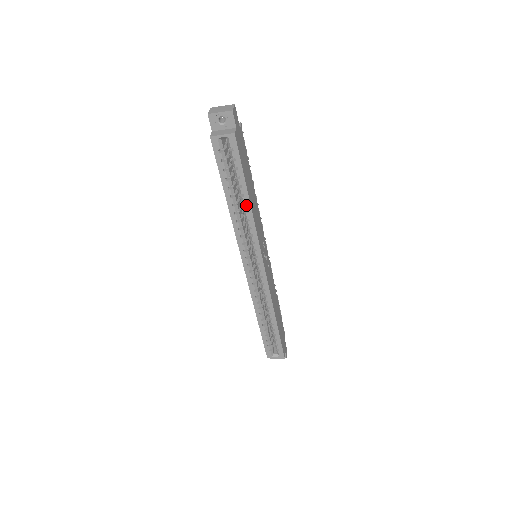
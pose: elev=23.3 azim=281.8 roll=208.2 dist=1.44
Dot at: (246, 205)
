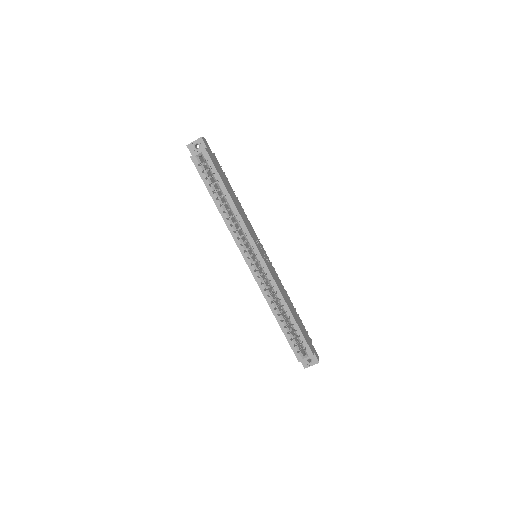
Dot at: (230, 202)
